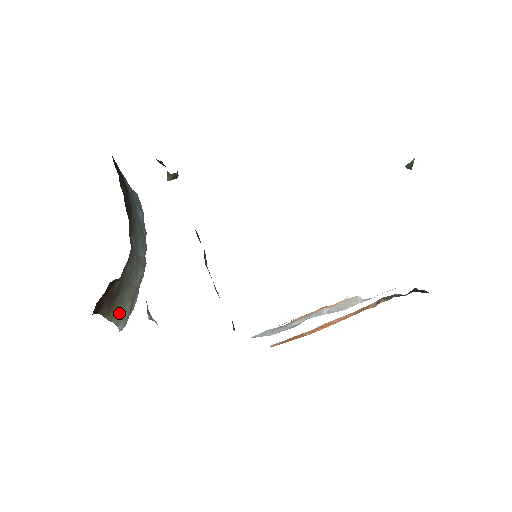
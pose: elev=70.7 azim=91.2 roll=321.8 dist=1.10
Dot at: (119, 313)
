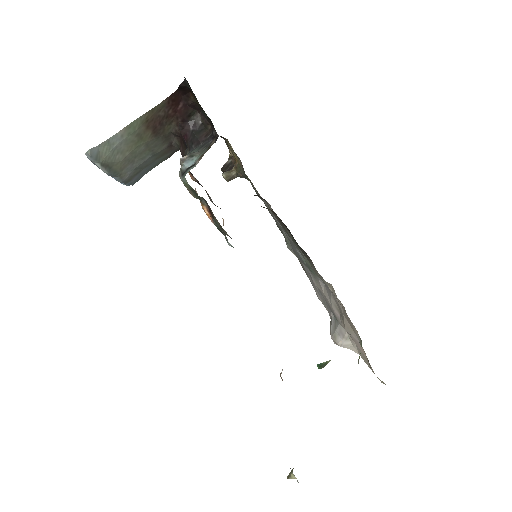
Dot at: (122, 142)
